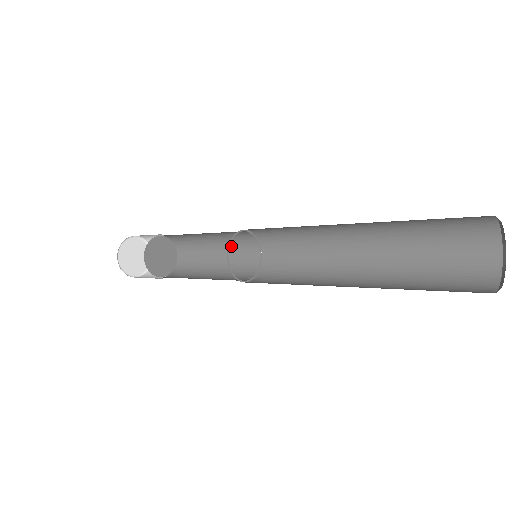
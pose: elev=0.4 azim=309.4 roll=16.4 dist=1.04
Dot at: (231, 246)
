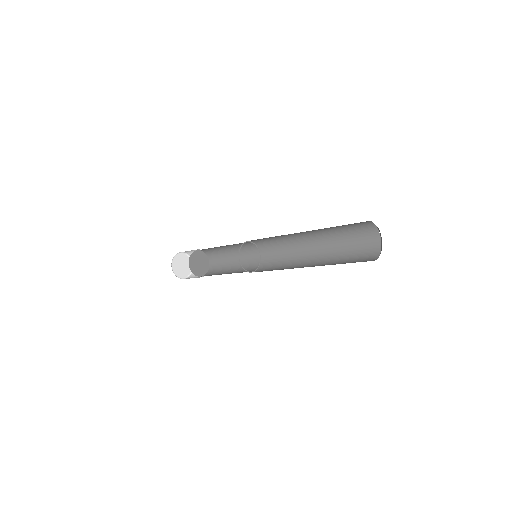
Dot at: (244, 261)
